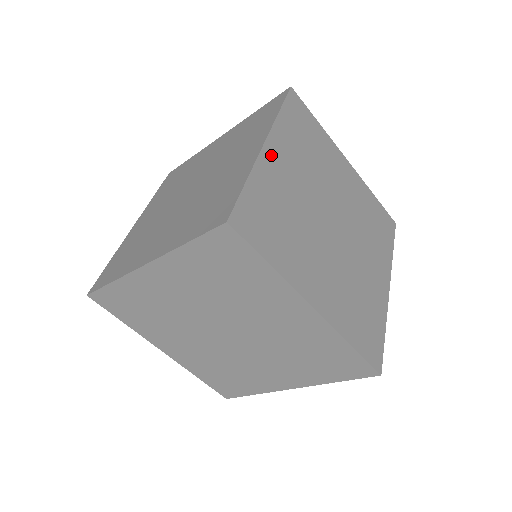
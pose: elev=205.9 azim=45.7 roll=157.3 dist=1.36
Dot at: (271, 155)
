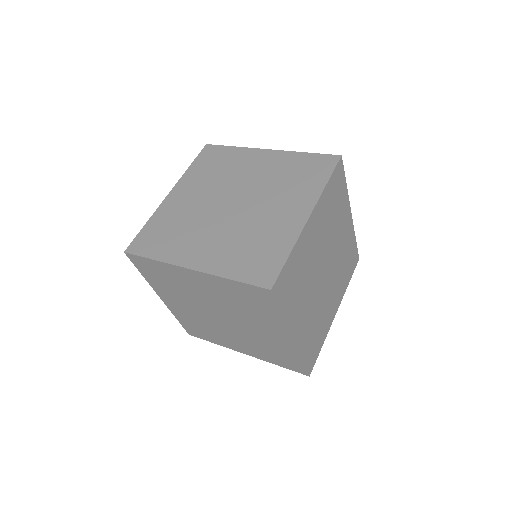
Dot at: (298, 334)
